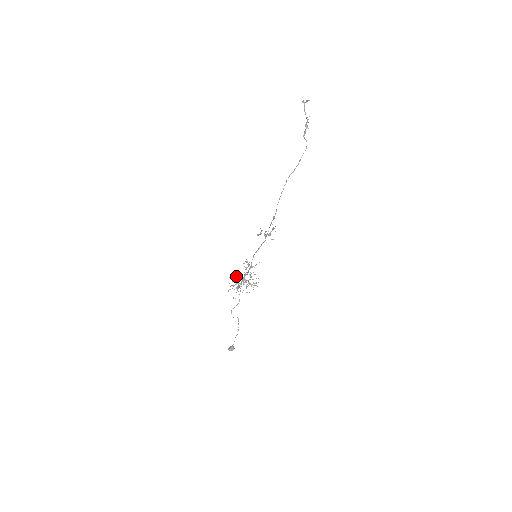
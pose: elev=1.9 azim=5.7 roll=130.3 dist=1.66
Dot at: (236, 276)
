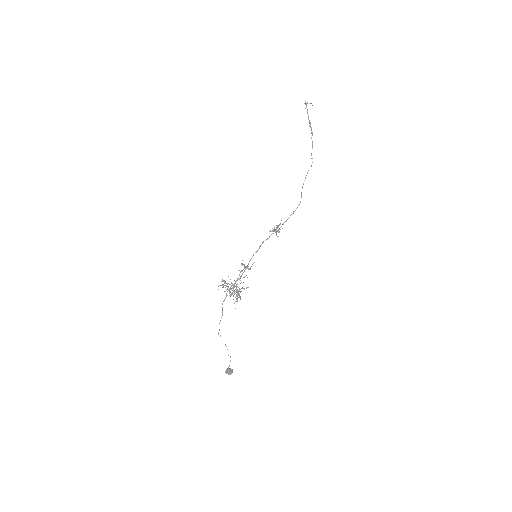
Dot at: (225, 283)
